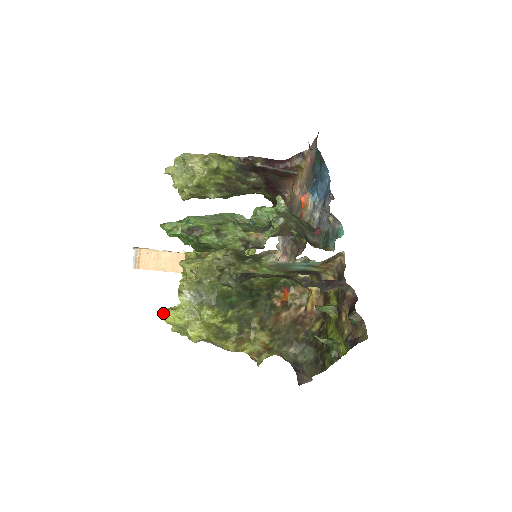
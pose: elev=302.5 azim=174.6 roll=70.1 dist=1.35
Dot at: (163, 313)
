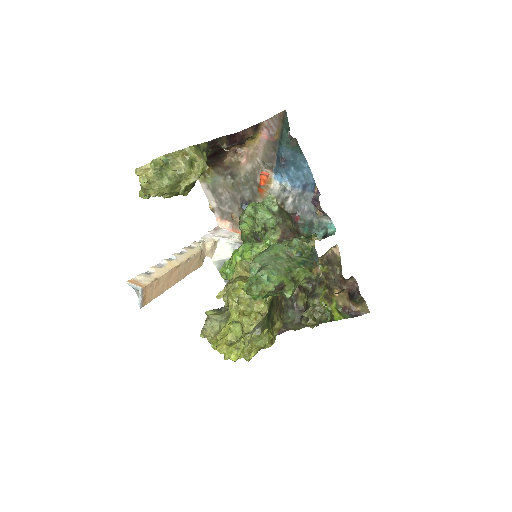
Dot at: (226, 353)
